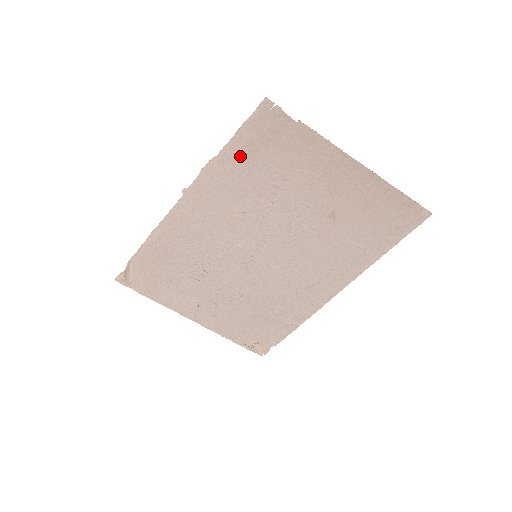
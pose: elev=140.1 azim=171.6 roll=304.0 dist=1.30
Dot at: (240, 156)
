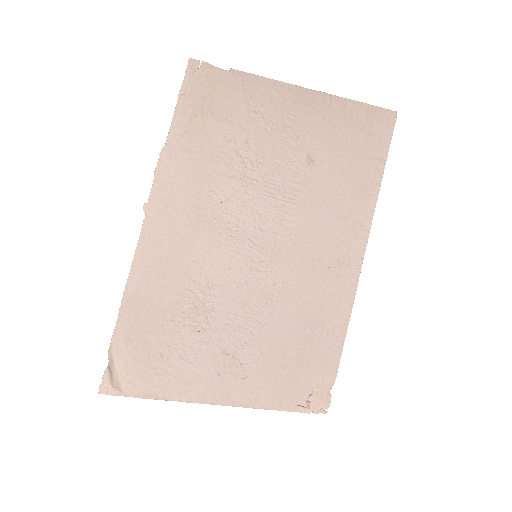
Dot at: (189, 134)
